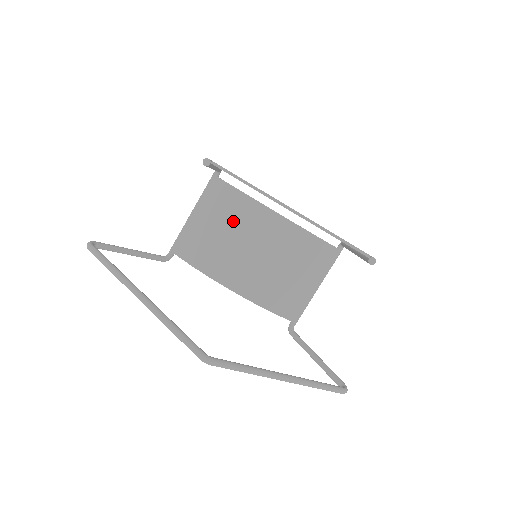
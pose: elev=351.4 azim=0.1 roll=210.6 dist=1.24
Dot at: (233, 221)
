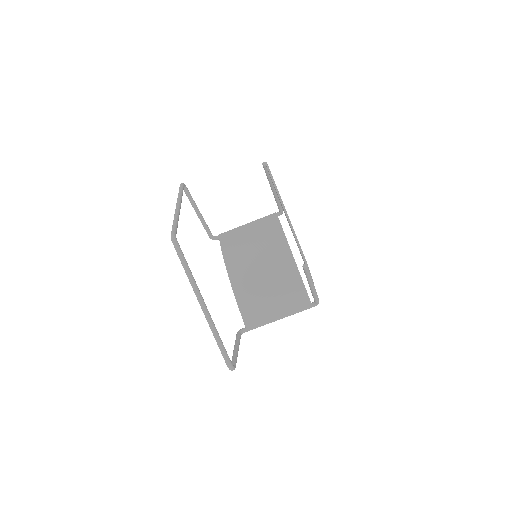
Dot at: (263, 237)
